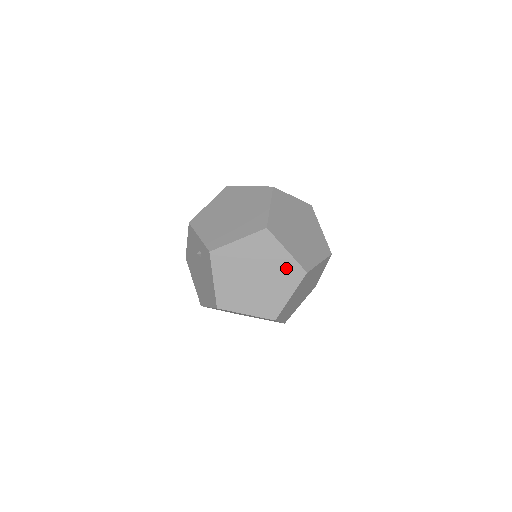
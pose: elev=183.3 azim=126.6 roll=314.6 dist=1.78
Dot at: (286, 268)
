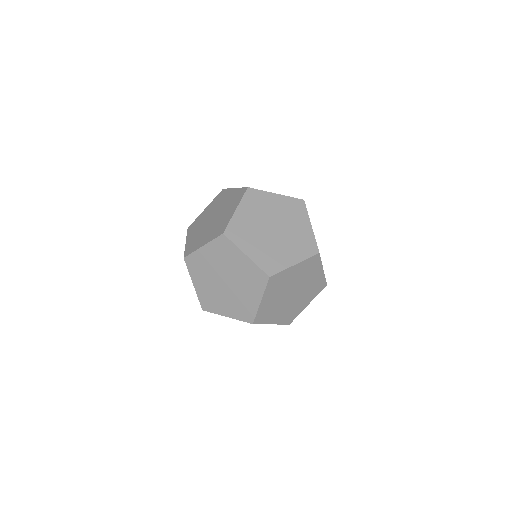
Dot at: (249, 272)
